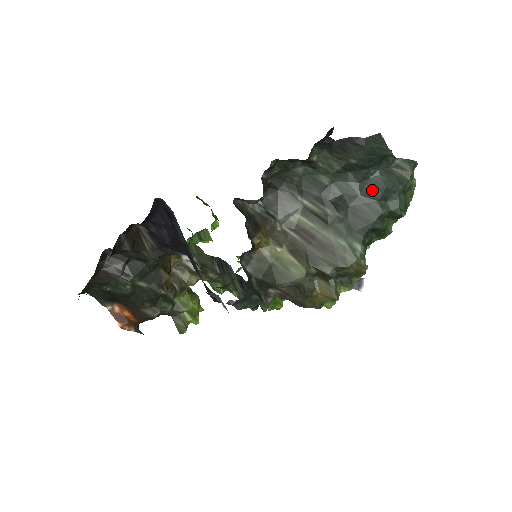
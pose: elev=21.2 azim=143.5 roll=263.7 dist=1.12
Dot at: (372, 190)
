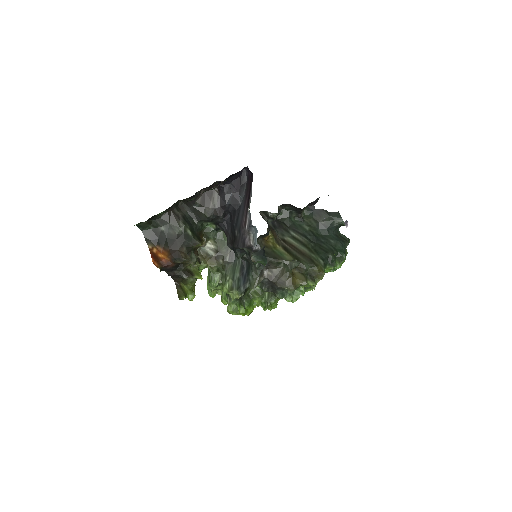
Dot at: (330, 240)
